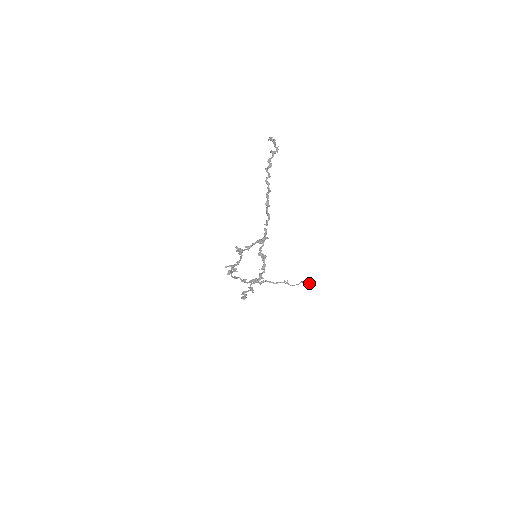
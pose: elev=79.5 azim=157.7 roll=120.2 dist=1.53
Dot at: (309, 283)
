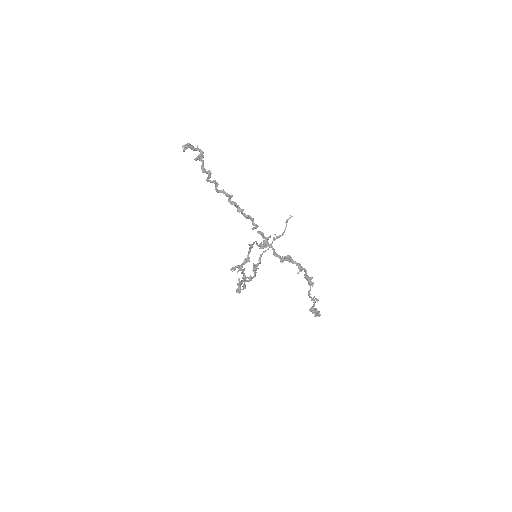
Dot at: (292, 216)
